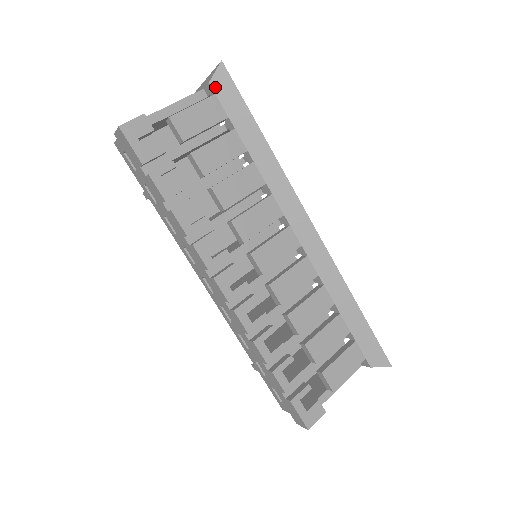
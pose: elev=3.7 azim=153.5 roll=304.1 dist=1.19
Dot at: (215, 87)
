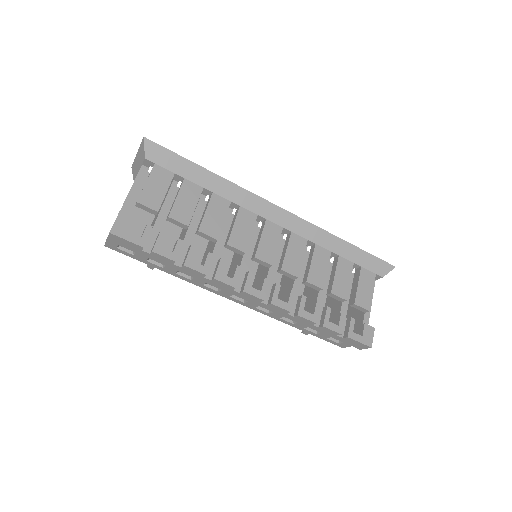
Dot at: (151, 158)
